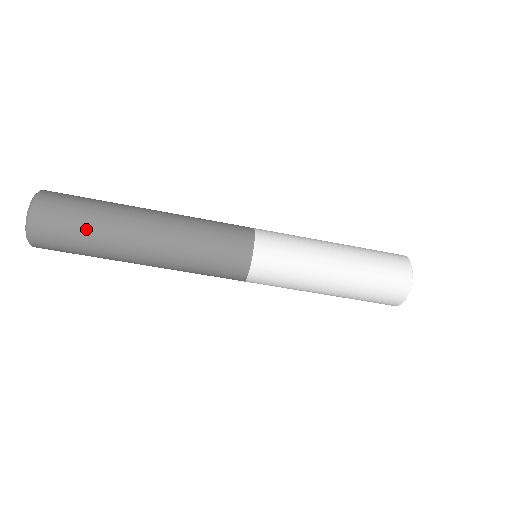
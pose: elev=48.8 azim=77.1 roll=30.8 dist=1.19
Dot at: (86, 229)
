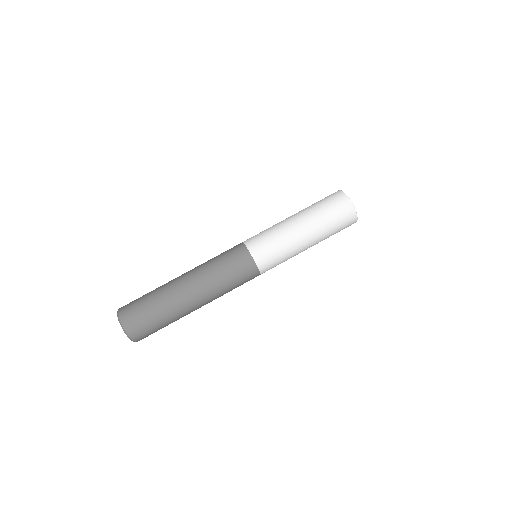
Dot at: (152, 303)
